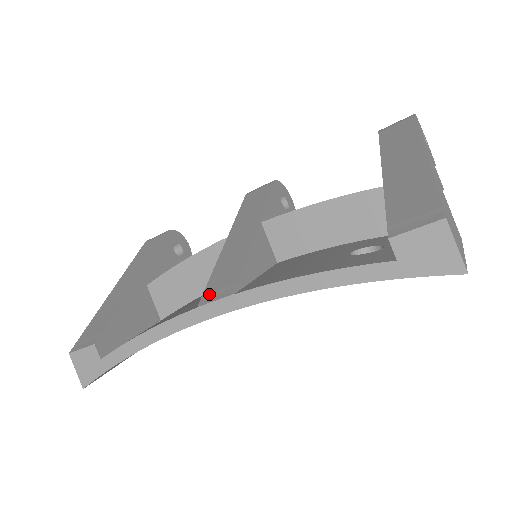
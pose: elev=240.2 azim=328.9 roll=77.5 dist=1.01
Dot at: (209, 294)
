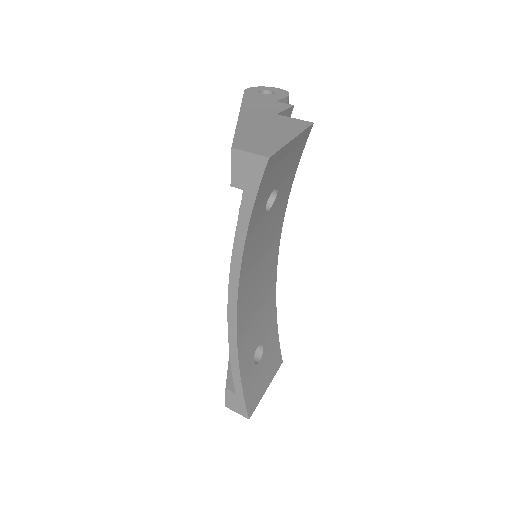
Dot at: occluded
